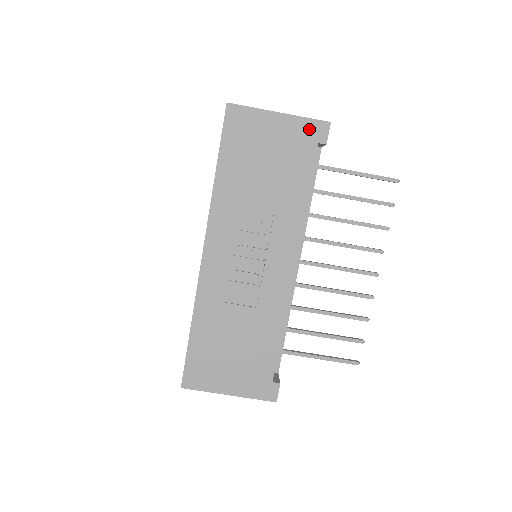
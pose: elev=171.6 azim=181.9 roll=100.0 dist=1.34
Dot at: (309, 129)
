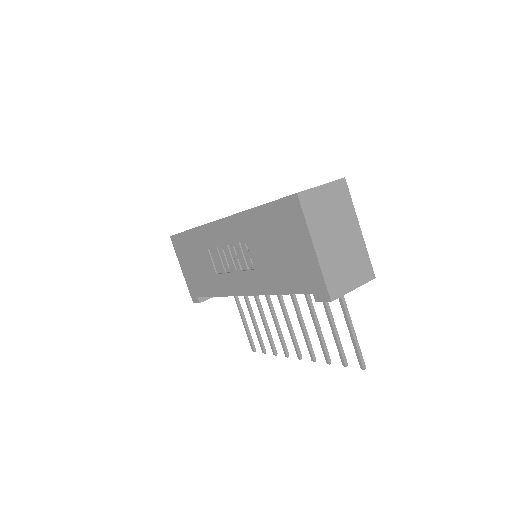
Dot at: (317, 282)
